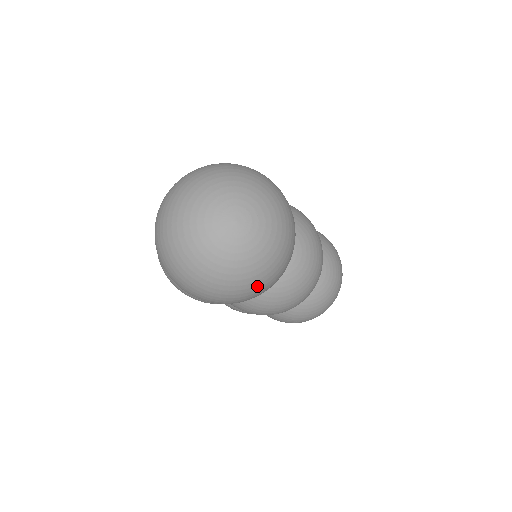
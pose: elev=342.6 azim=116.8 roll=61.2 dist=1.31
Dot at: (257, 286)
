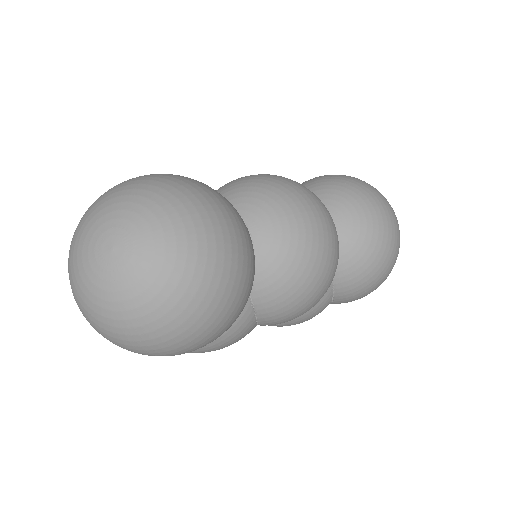
Dot at: (208, 296)
